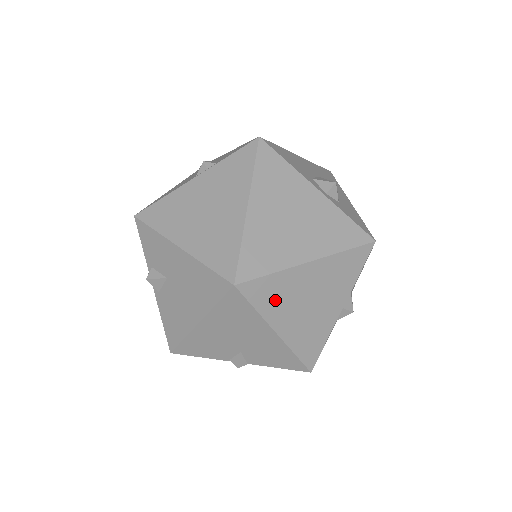
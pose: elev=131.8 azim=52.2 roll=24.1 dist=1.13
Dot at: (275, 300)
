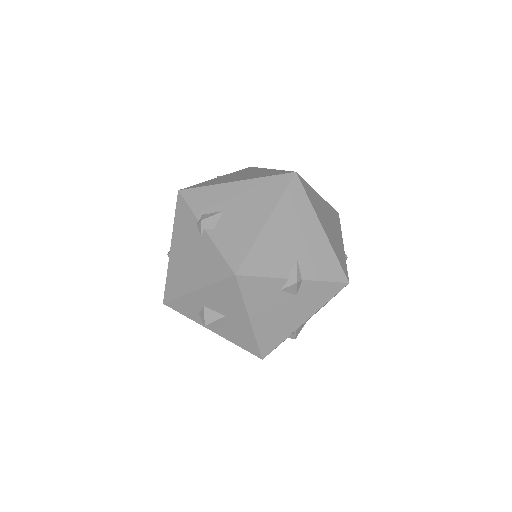
Dot at: (314, 203)
